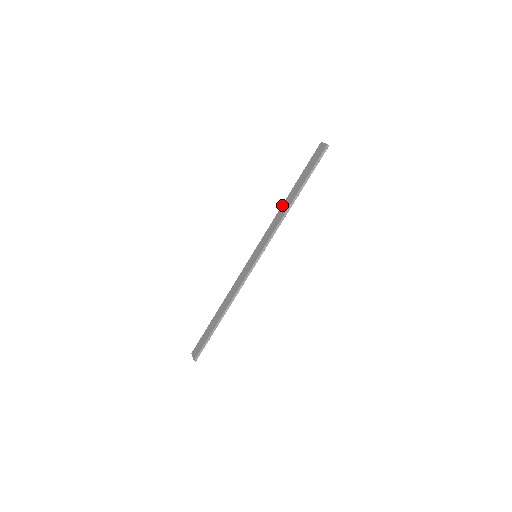
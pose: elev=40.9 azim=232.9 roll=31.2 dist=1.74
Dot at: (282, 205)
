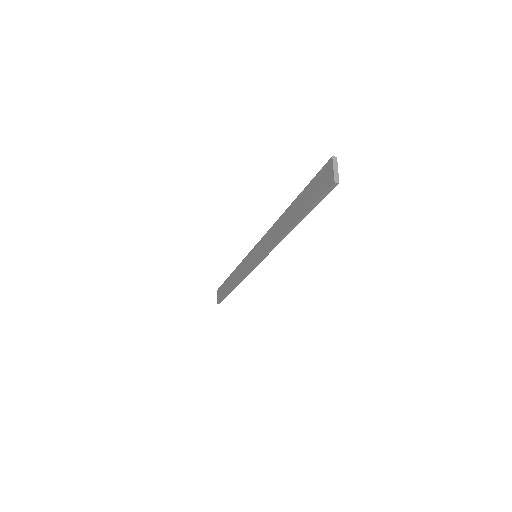
Dot at: (280, 217)
